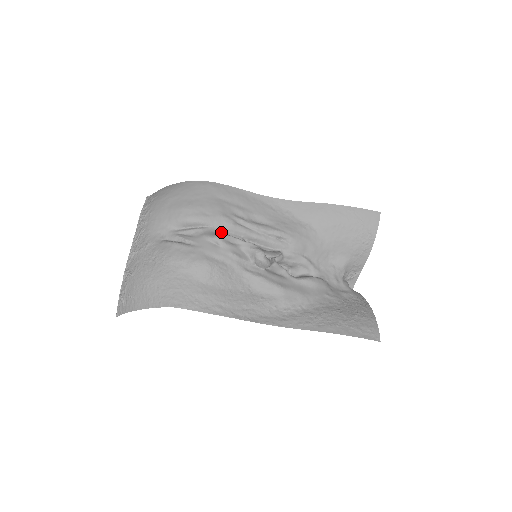
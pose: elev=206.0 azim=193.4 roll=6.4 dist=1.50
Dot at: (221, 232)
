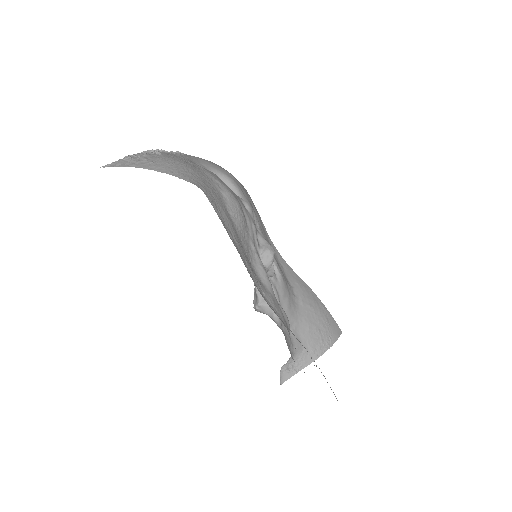
Dot at: occluded
